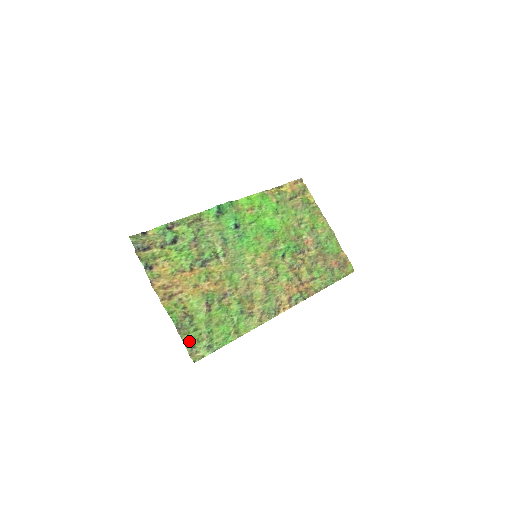
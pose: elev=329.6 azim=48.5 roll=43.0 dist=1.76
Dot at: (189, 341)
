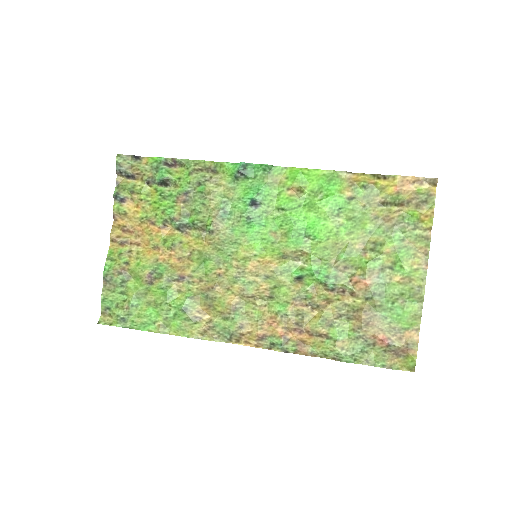
Dot at: (108, 299)
